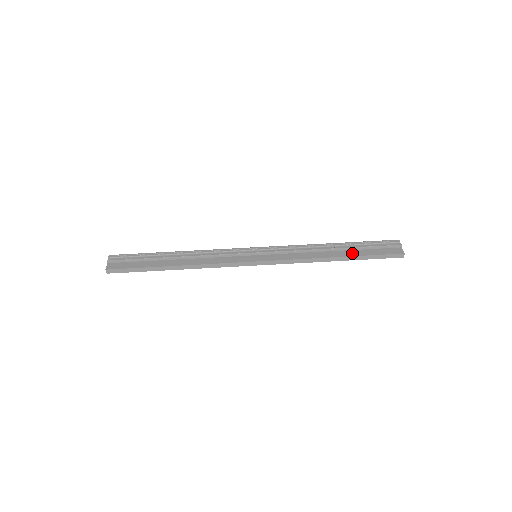
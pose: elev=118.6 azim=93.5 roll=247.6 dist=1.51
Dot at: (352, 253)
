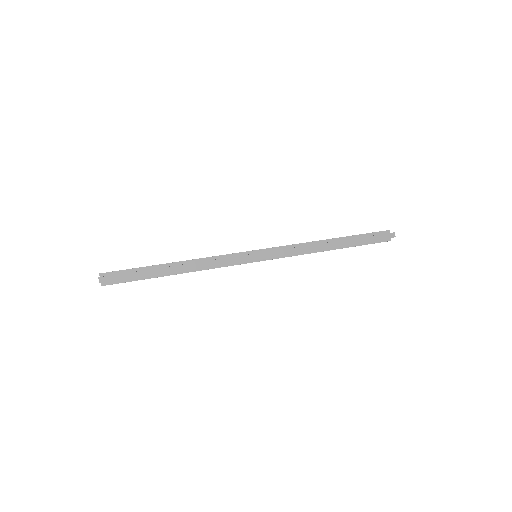
Dot at: (347, 239)
